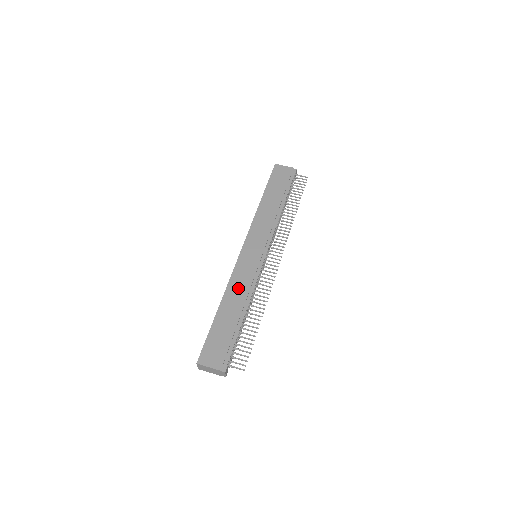
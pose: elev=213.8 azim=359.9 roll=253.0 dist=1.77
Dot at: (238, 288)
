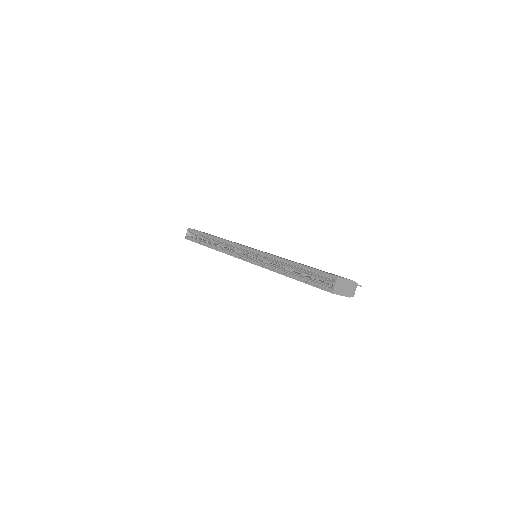
Dot at: occluded
